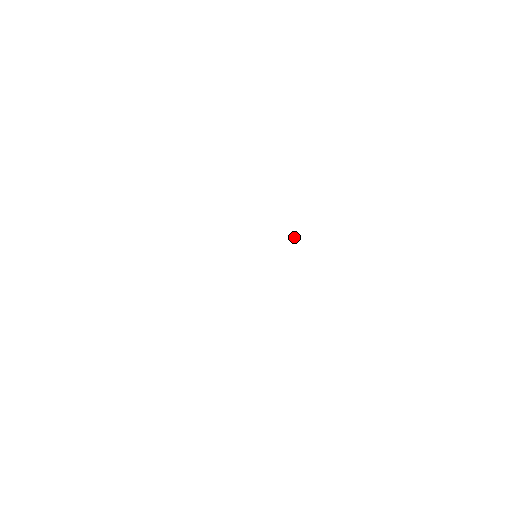
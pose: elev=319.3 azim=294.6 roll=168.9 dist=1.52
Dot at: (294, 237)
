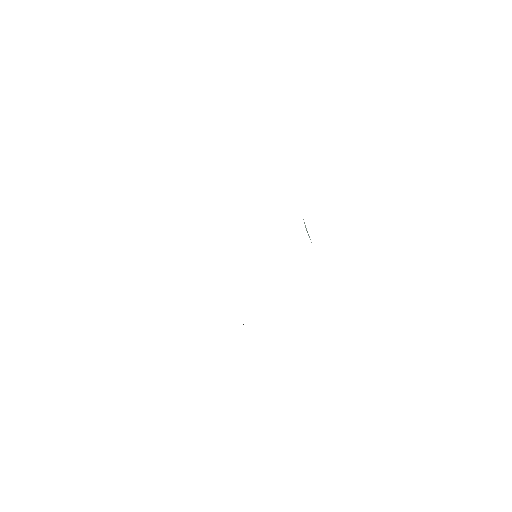
Dot at: (305, 227)
